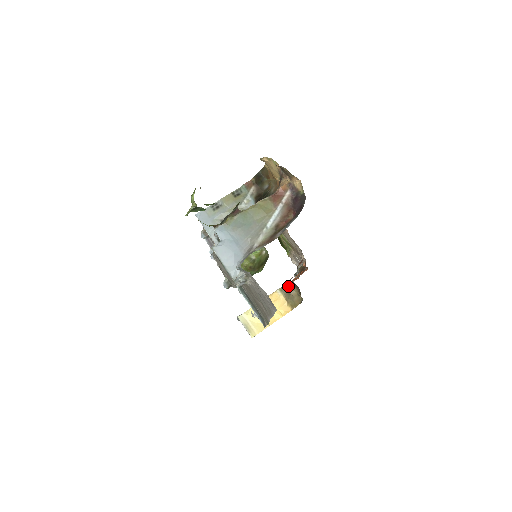
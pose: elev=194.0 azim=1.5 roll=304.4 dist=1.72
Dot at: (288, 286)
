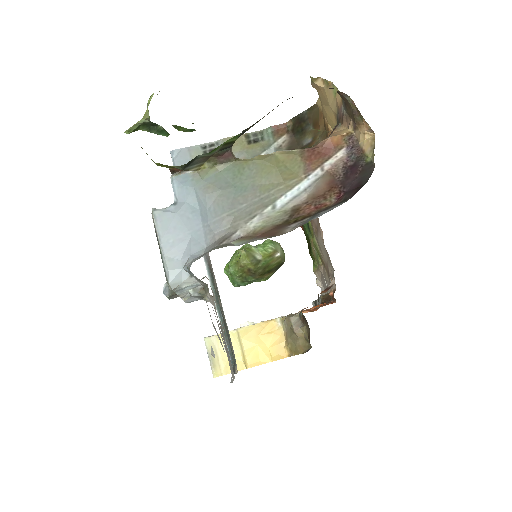
Dot at: (295, 318)
